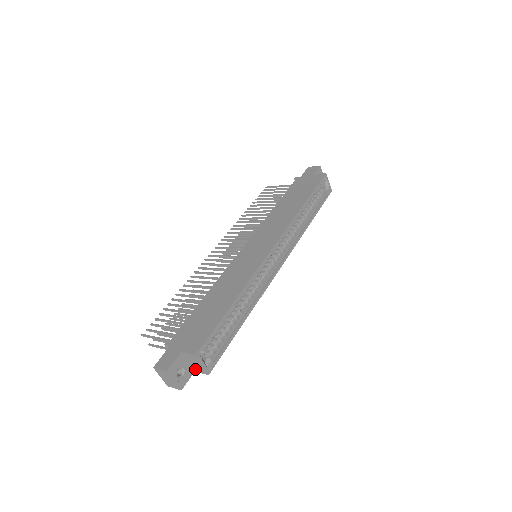
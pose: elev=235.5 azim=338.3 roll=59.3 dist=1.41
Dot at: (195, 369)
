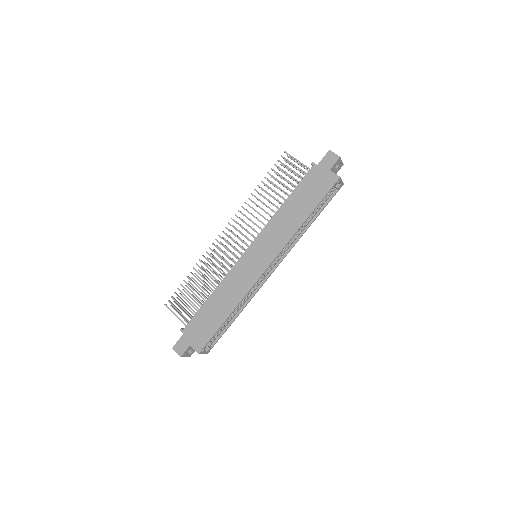
Dot at: occluded
